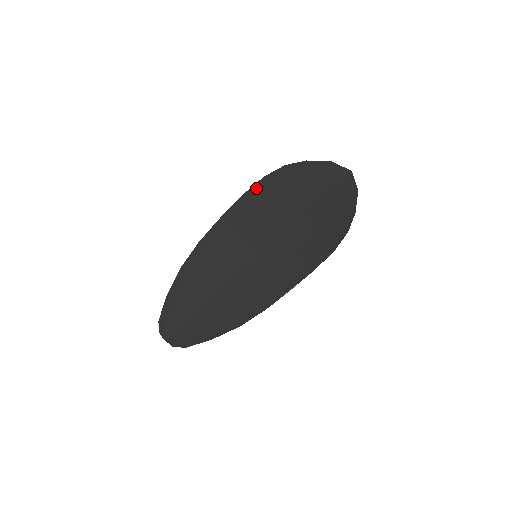
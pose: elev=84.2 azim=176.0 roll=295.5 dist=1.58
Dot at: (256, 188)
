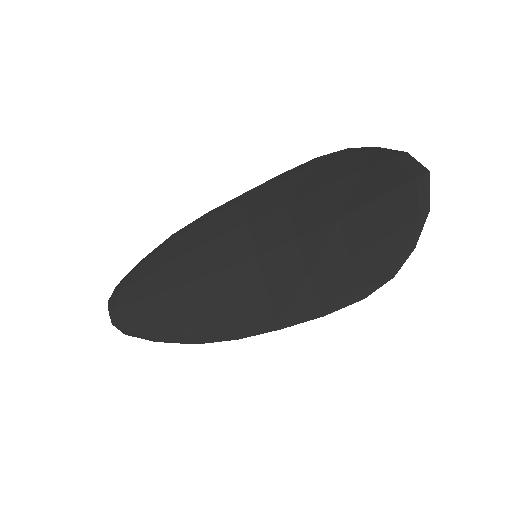
Dot at: (299, 169)
